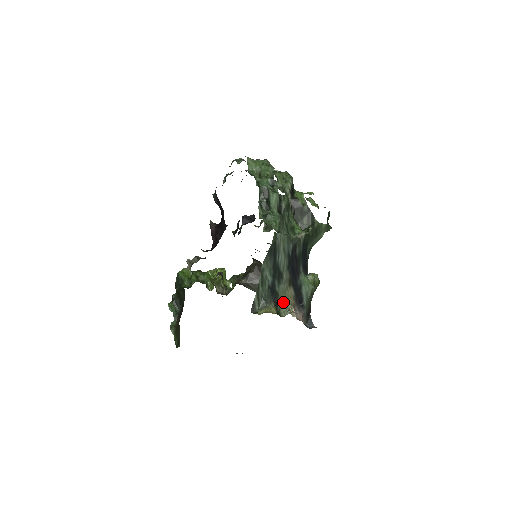
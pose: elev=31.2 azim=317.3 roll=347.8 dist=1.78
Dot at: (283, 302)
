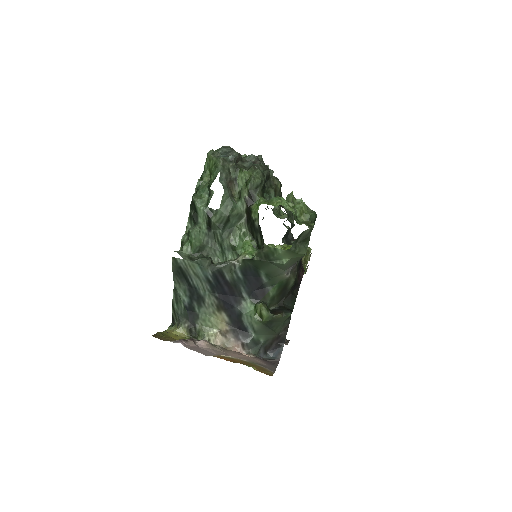
Dot at: (205, 325)
